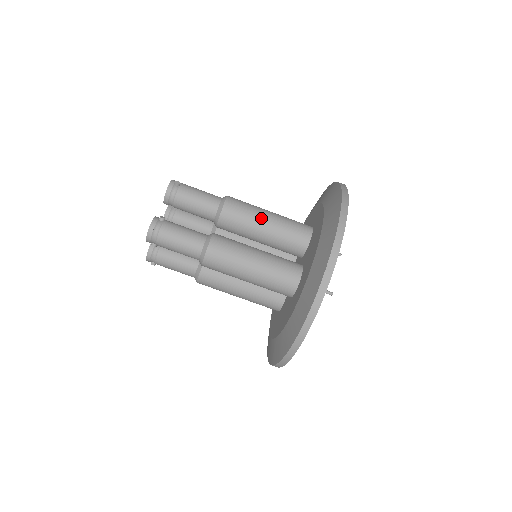
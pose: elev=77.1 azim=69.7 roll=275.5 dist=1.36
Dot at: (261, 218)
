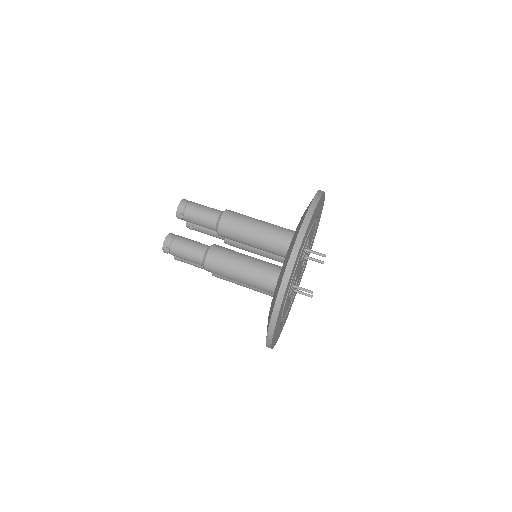
Dot at: occluded
